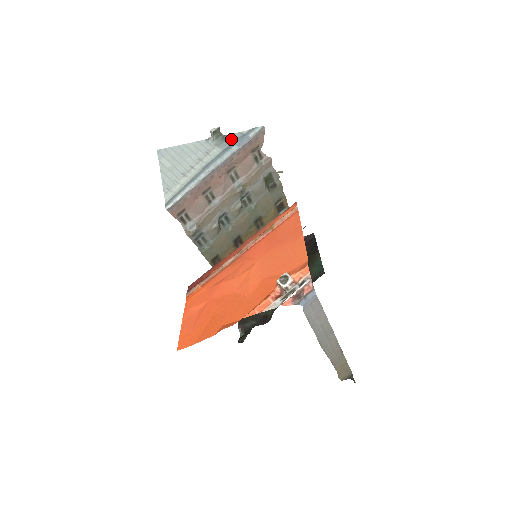
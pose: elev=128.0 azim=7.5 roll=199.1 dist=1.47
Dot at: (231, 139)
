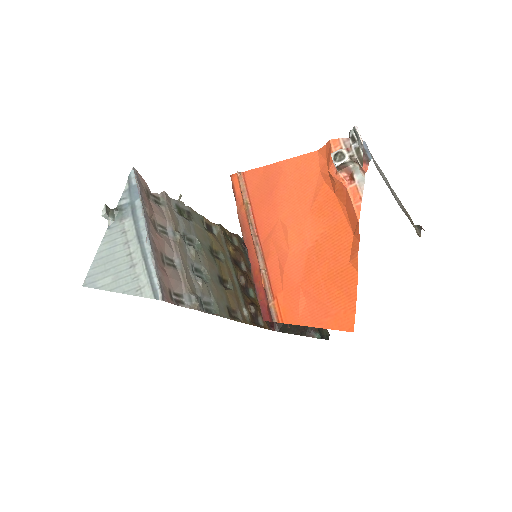
Dot at: (125, 203)
